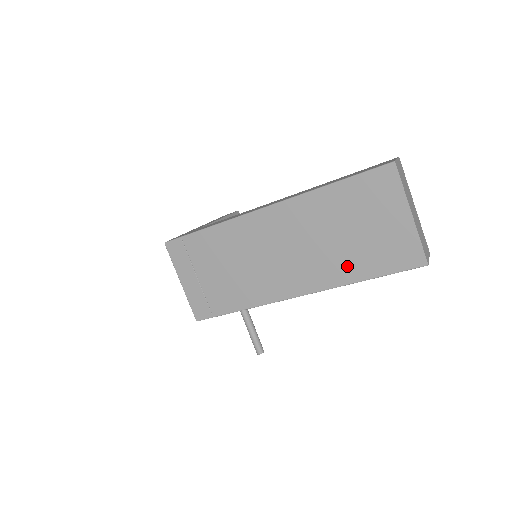
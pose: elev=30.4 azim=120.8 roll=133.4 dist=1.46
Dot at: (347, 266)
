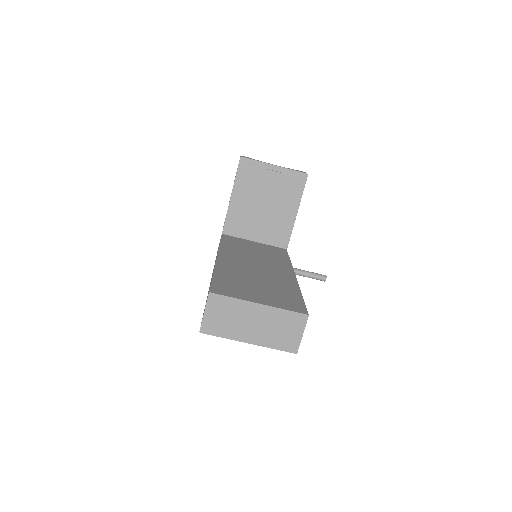
Dot at: occluded
